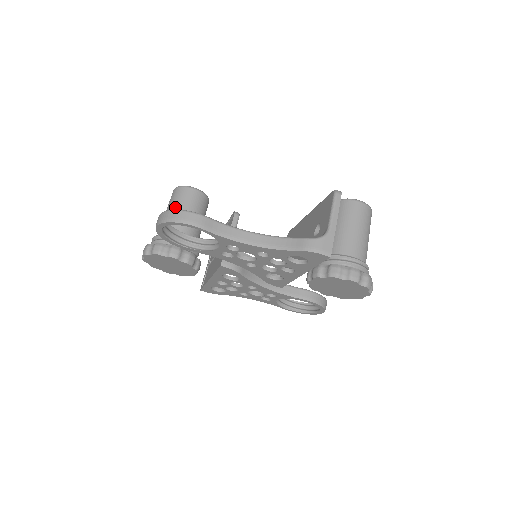
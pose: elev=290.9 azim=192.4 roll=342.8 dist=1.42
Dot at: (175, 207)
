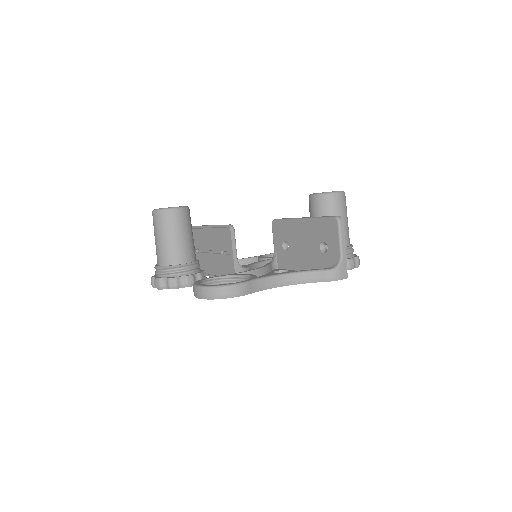
Dot at: (168, 234)
